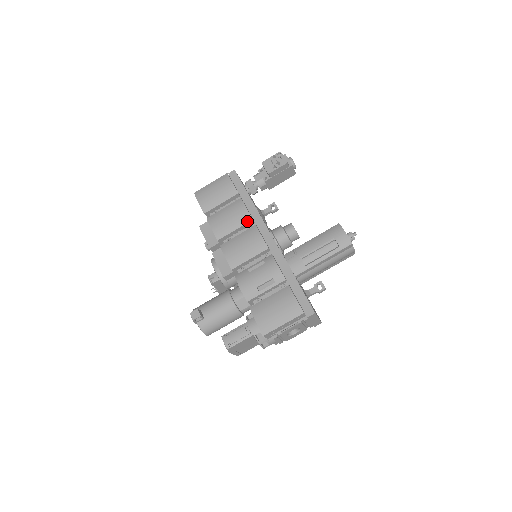
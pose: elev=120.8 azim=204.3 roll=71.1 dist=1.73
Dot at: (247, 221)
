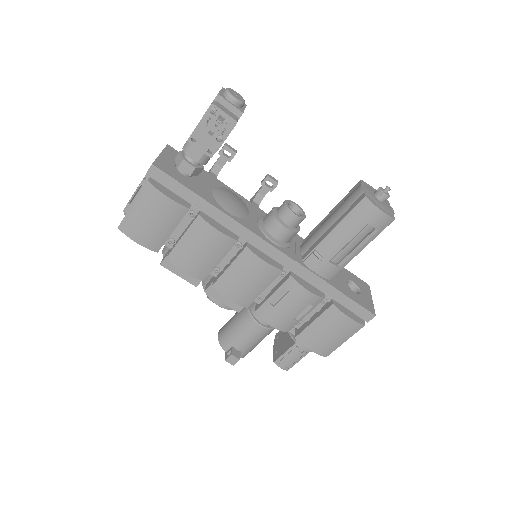
Dot at: (231, 246)
